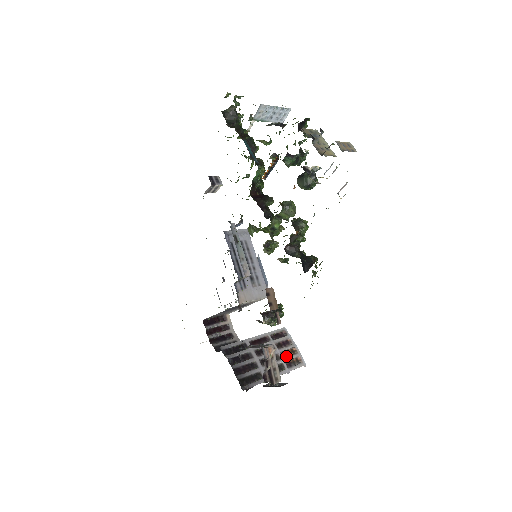
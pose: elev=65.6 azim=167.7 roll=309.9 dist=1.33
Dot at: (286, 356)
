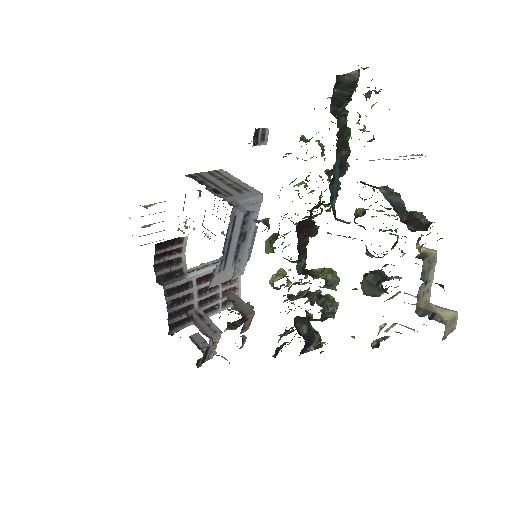
Dot at: occluded
